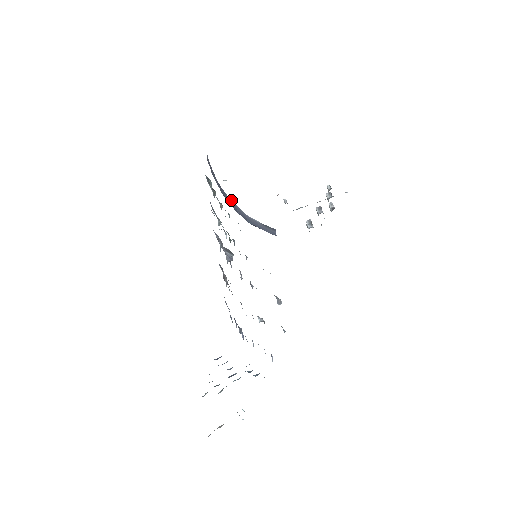
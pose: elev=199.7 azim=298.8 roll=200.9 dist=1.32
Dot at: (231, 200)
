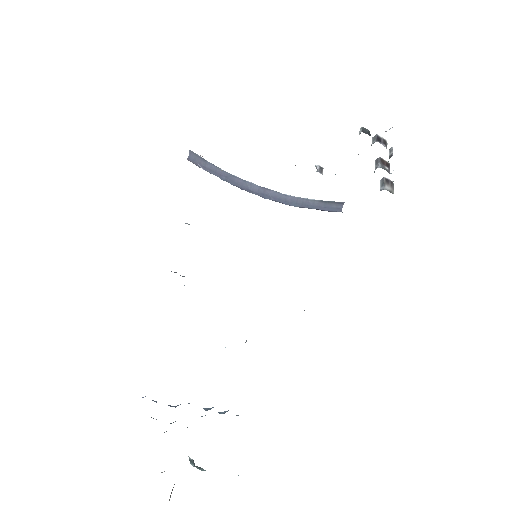
Dot at: (258, 186)
